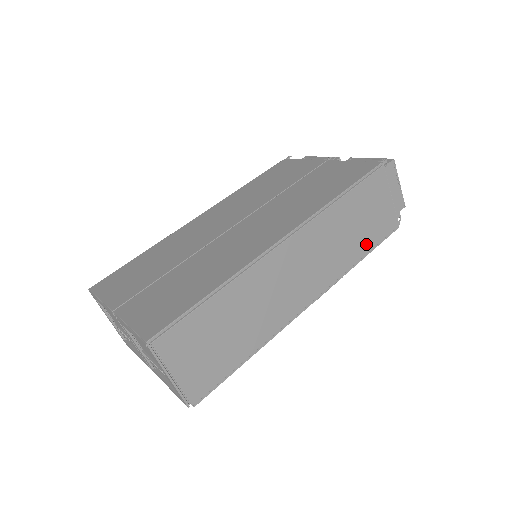
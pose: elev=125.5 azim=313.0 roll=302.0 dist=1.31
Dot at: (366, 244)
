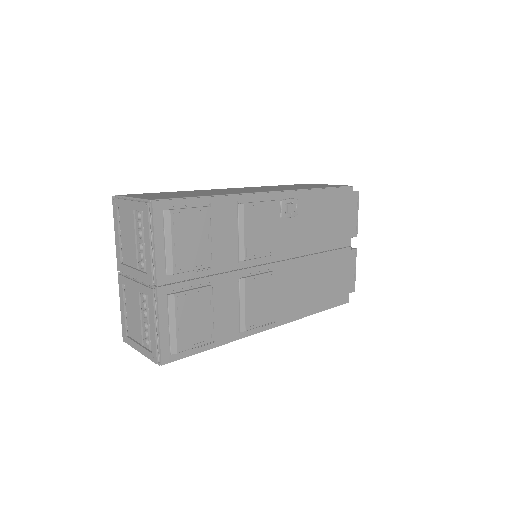
Dot at: occluded
